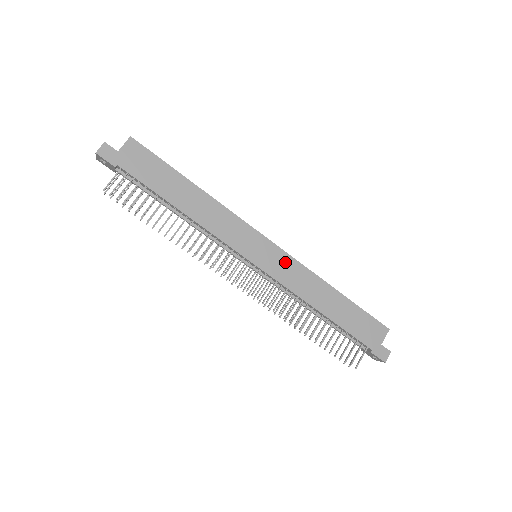
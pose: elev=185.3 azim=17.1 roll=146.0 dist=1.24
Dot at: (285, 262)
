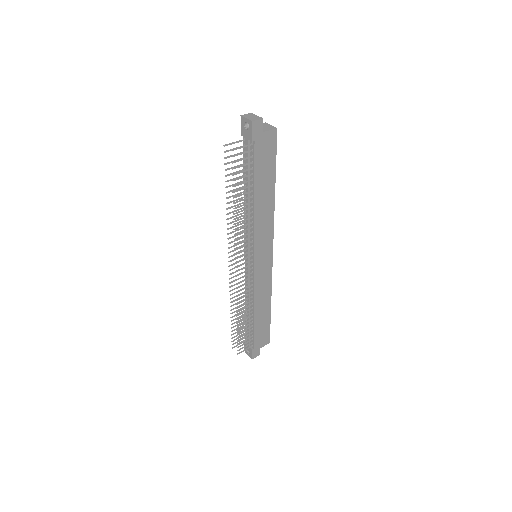
Dot at: (267, 273)
